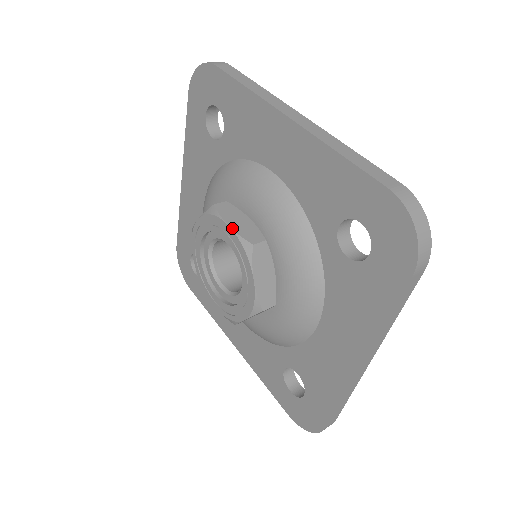
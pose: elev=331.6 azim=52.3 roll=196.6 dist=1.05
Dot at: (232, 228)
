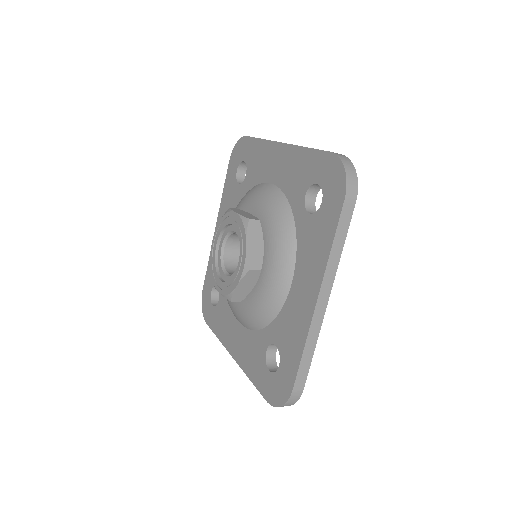
Dot at: (238, 213)
